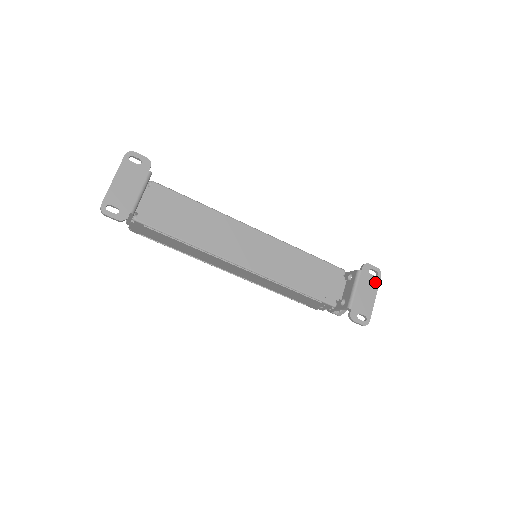
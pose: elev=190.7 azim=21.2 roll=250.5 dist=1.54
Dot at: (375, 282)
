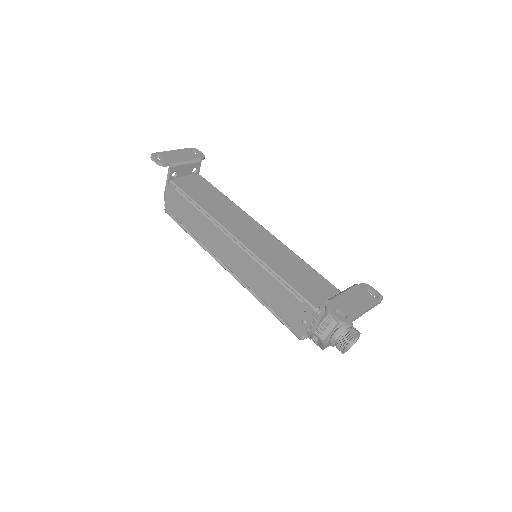
Dot at: (372, 300)
